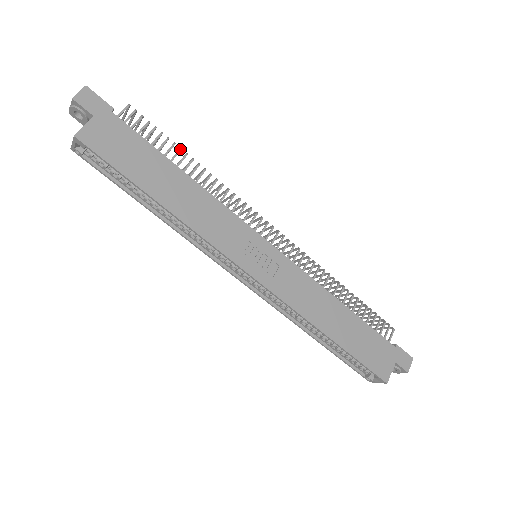
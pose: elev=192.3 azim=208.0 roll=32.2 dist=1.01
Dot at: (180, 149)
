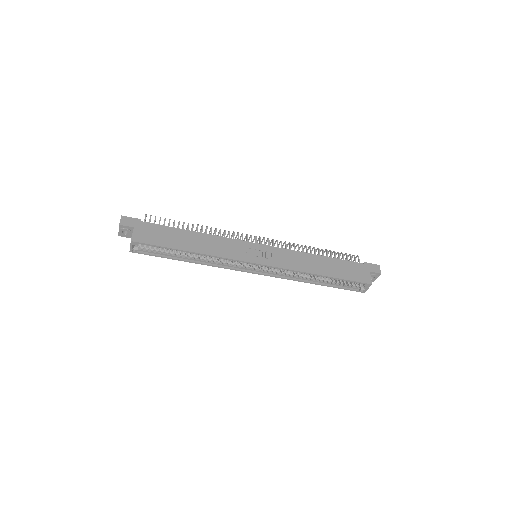
Dot at: (184, 222)
